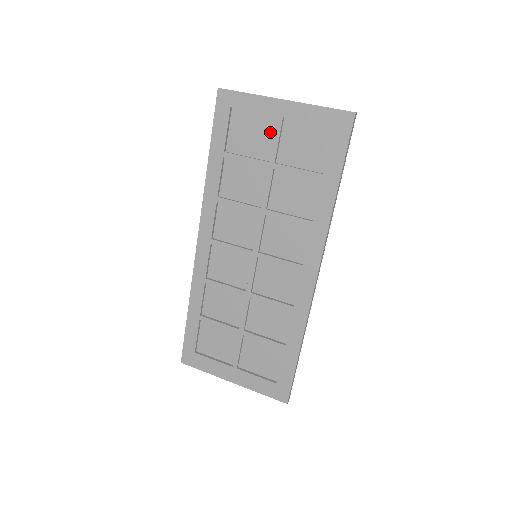
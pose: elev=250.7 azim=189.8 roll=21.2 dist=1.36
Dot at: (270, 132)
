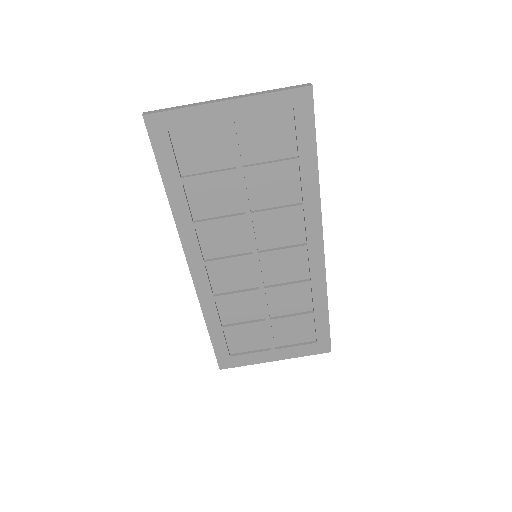
Dot at: (224, 138)
